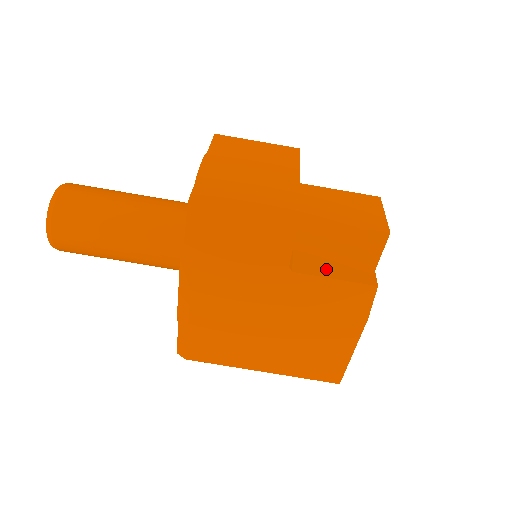
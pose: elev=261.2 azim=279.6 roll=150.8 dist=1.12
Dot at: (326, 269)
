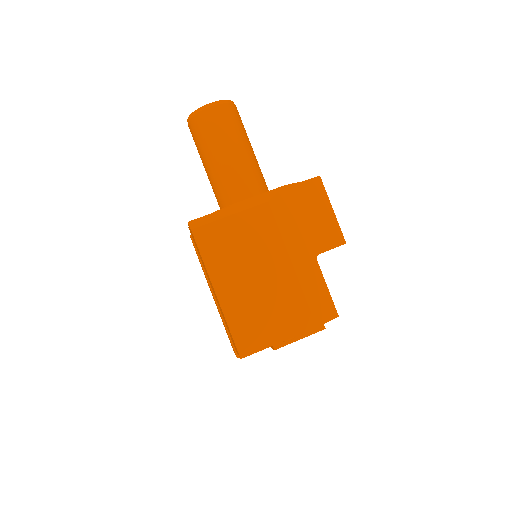
Dot at: occluded
